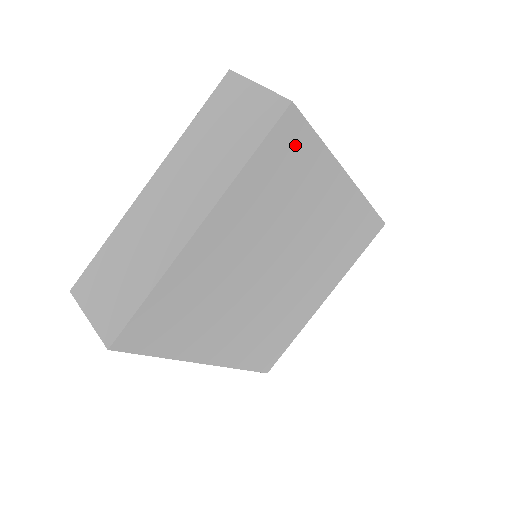
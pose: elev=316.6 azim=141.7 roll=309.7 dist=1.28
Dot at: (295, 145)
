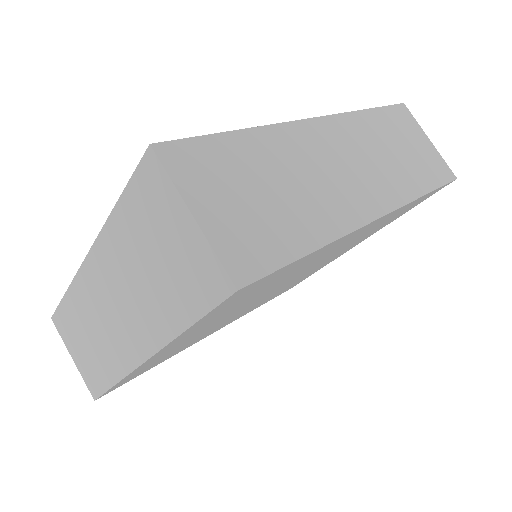
Dot at: (263, 282)
